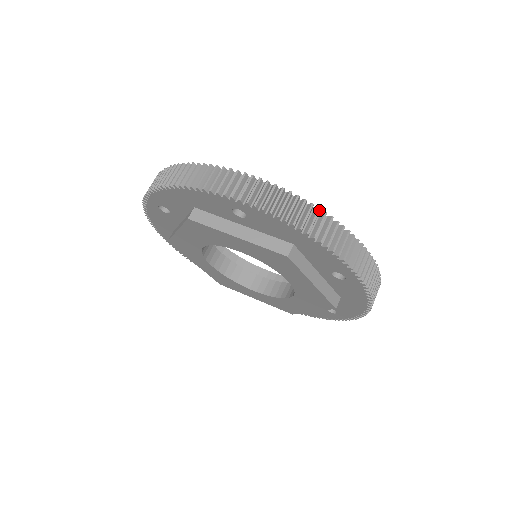
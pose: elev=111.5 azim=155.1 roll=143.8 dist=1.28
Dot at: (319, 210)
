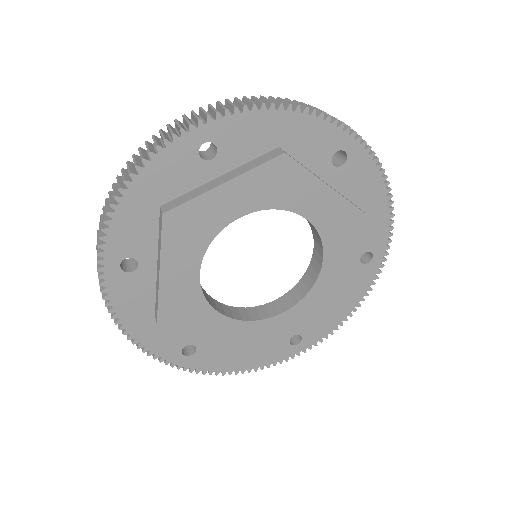
Dot at: (271, 97)
